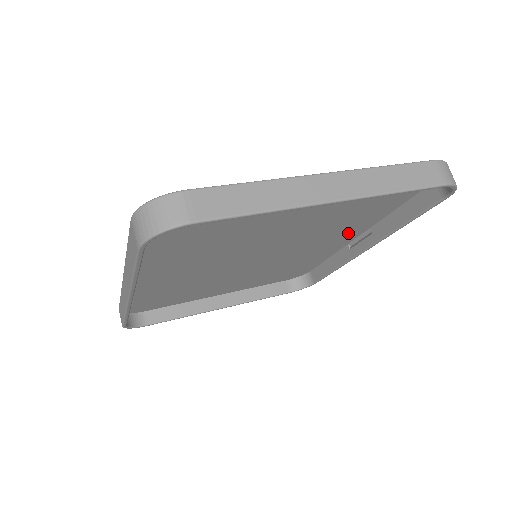
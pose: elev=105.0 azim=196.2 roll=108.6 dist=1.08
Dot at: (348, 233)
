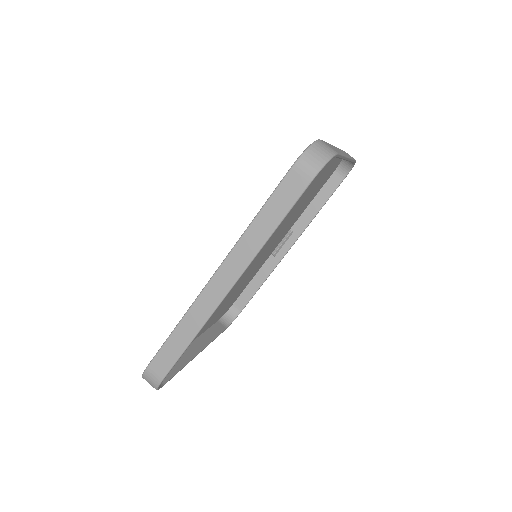
Dot at: (284, 234)
